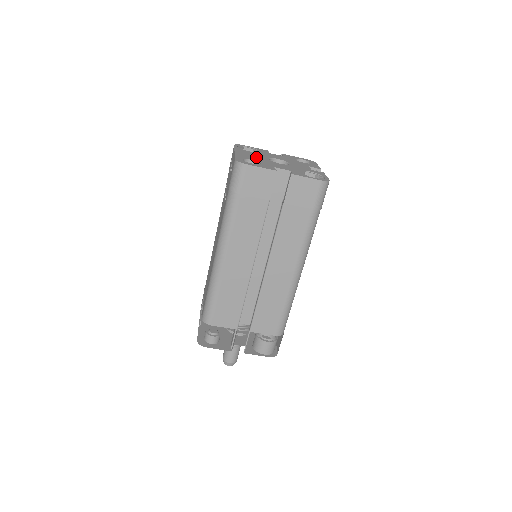
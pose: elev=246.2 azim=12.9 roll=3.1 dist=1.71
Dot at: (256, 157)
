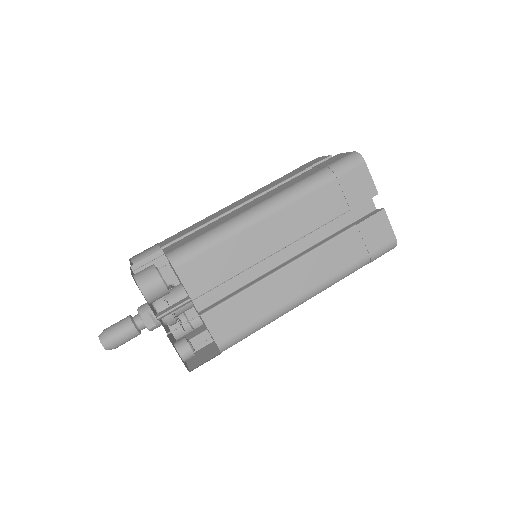
Dot at: occluded
